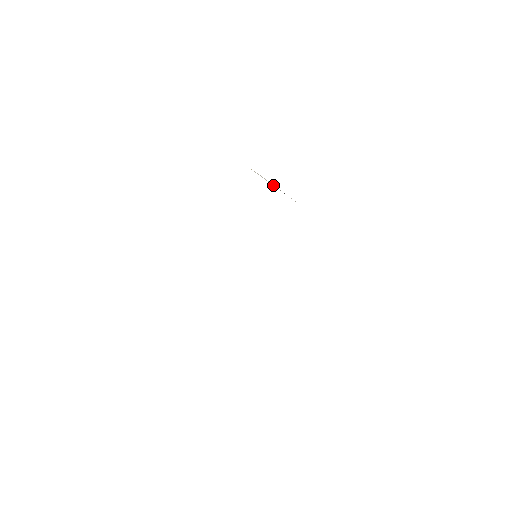
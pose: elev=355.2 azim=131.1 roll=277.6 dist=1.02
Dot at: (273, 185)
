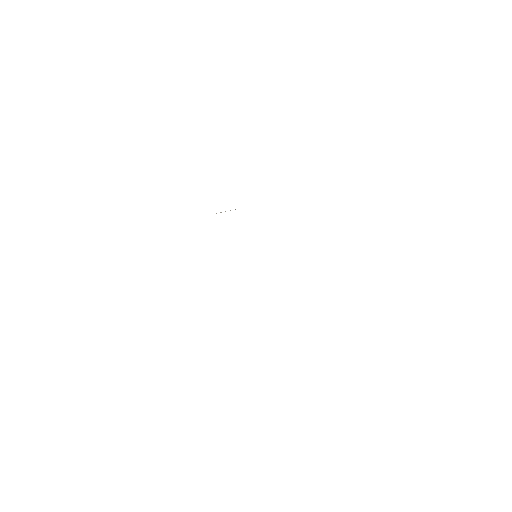
Dot at: occluded
